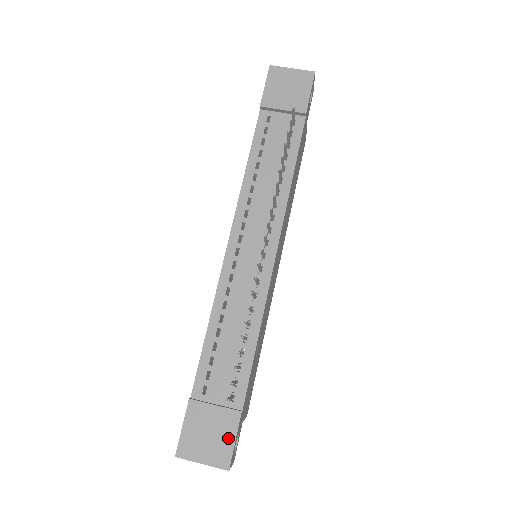
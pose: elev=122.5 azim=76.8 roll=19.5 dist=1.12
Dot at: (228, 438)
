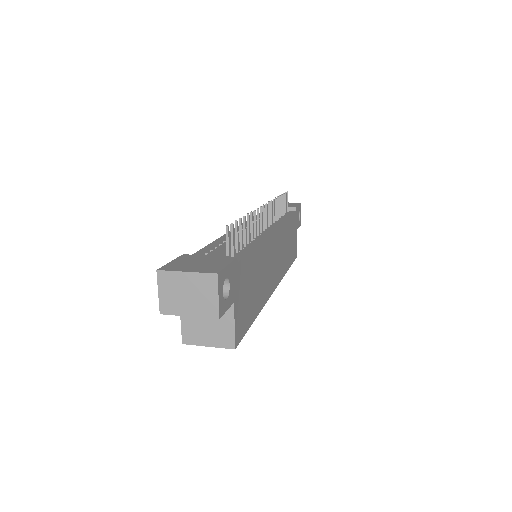
Dot at: (220, 264)
